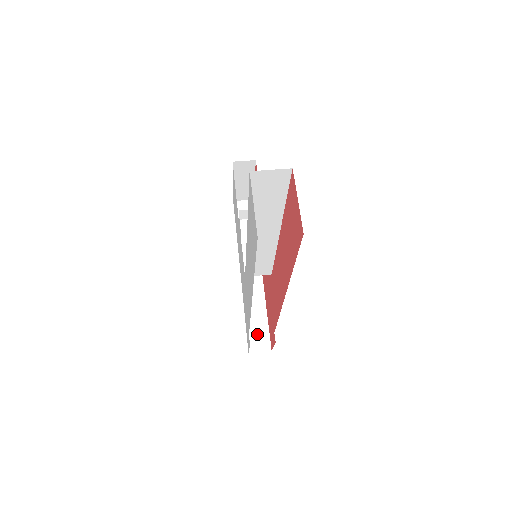
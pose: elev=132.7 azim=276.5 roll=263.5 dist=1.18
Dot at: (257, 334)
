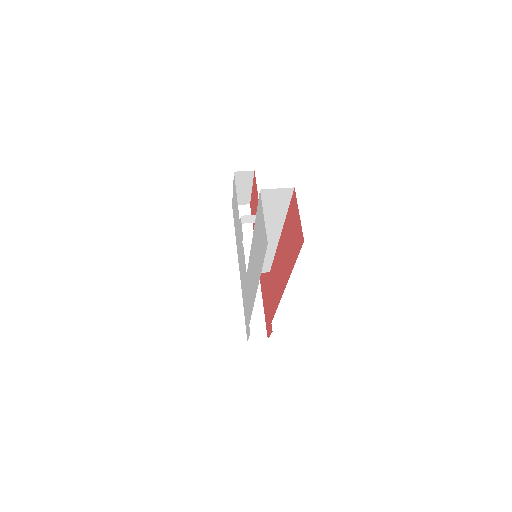
Dot at: (255, 325)
